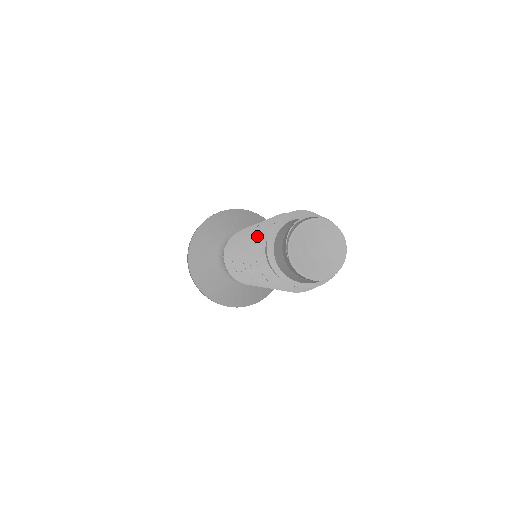
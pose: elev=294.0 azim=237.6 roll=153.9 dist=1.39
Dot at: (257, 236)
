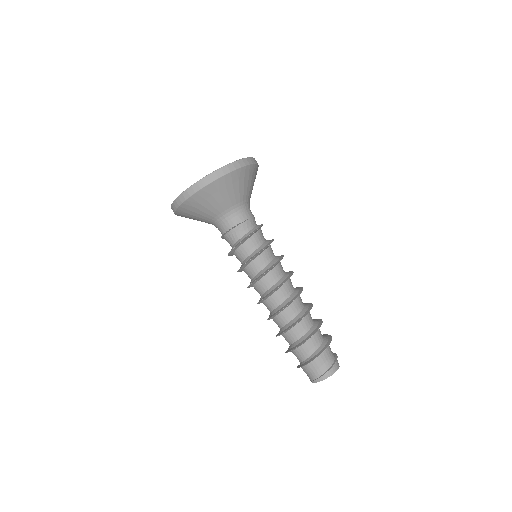
Dot at: occluded
